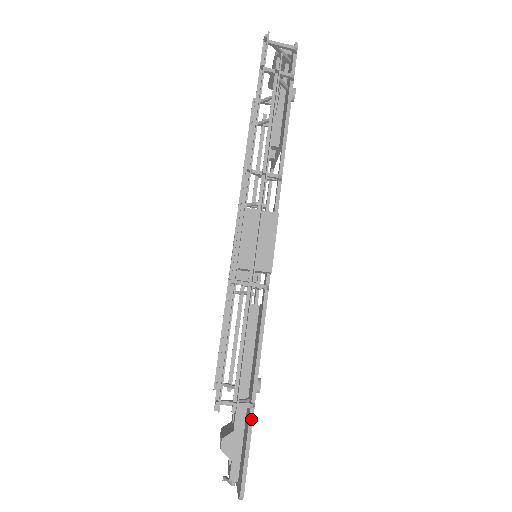
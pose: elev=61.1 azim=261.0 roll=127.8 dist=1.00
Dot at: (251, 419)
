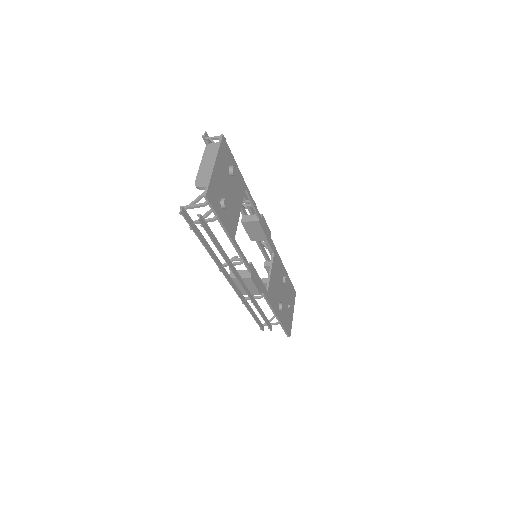
Dot at: (281, 324)
